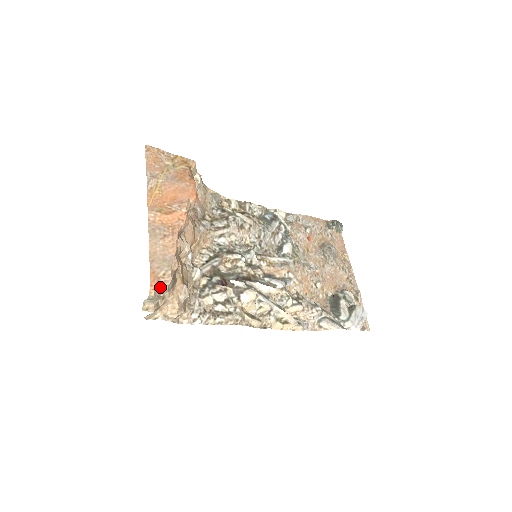
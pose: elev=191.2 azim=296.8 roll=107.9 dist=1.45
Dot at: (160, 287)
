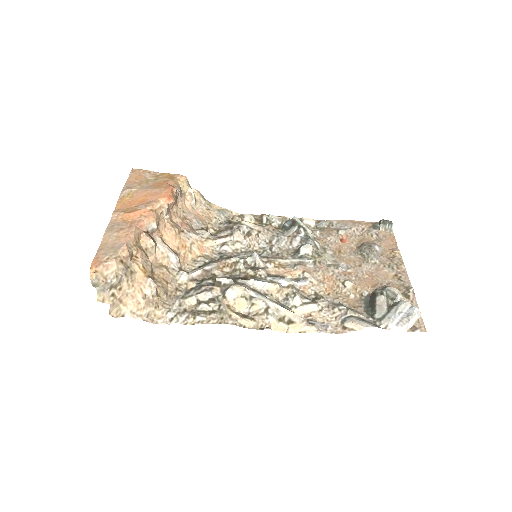
Dot at: (104, 271)
